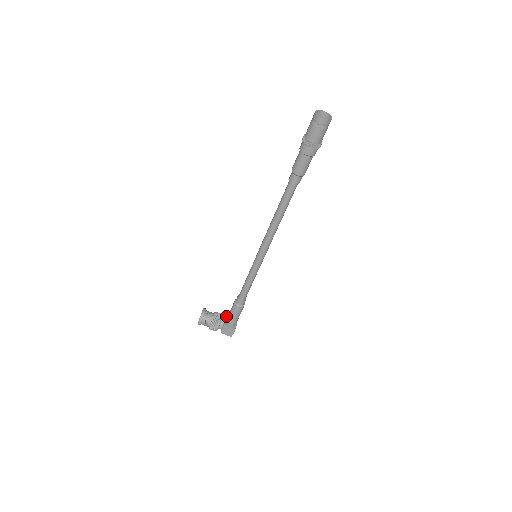
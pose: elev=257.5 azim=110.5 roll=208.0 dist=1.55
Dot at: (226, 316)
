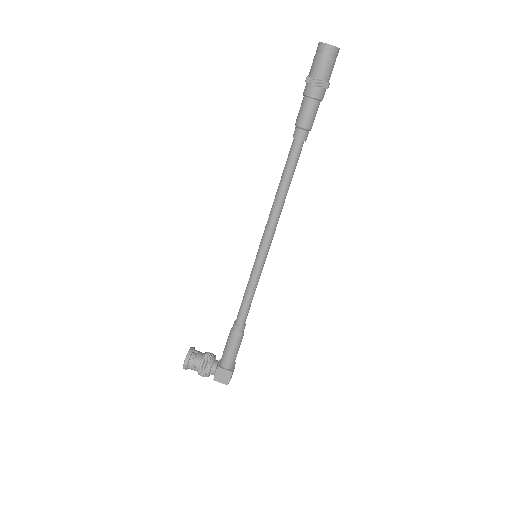
Dot at: occluded
